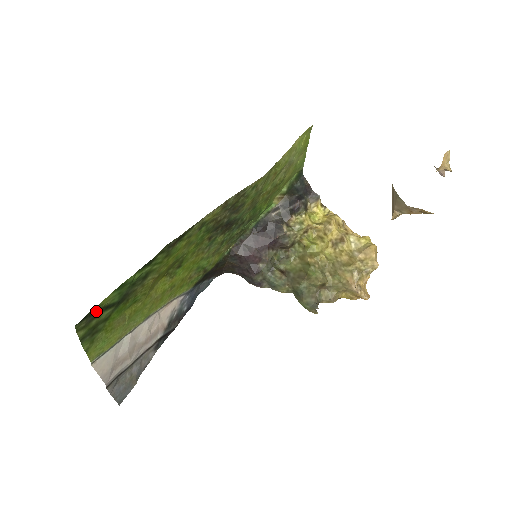
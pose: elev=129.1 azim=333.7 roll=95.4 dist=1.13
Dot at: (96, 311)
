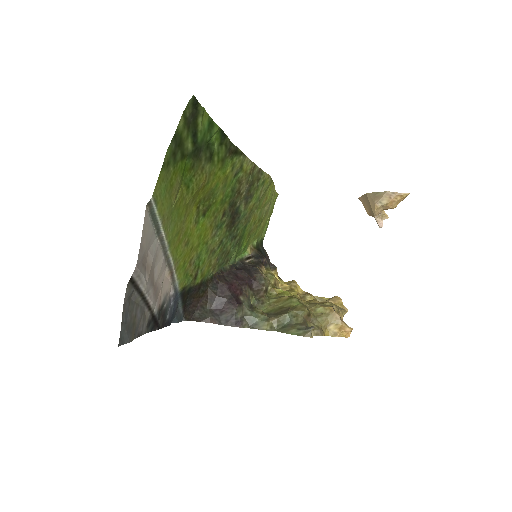
Dot at: (195, 118)
